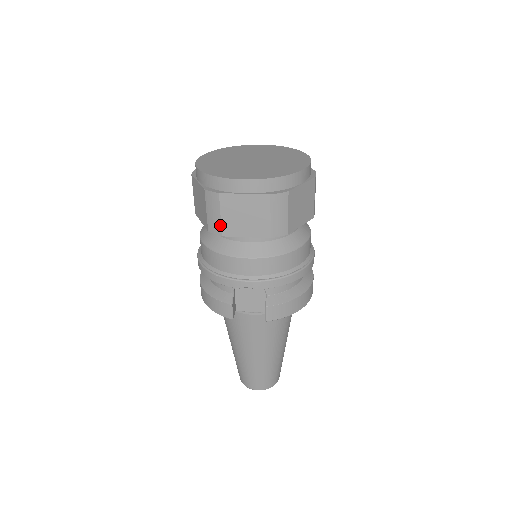
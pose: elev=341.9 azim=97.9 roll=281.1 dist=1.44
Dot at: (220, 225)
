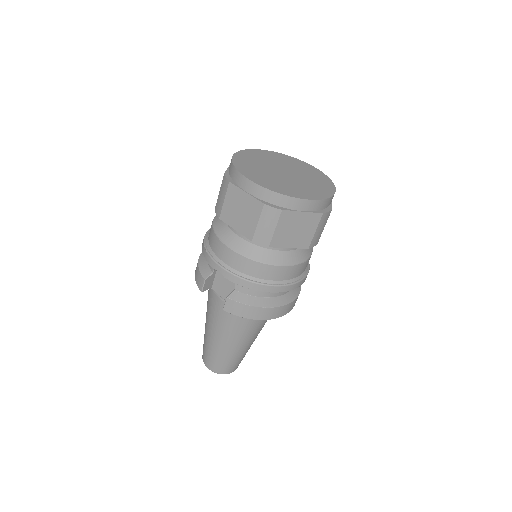
Dot at: (221, 209)
